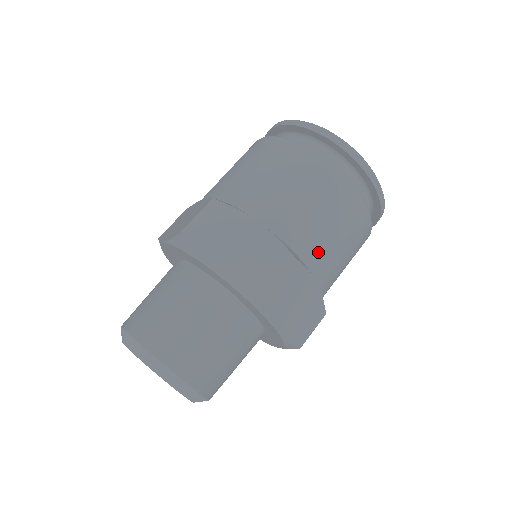
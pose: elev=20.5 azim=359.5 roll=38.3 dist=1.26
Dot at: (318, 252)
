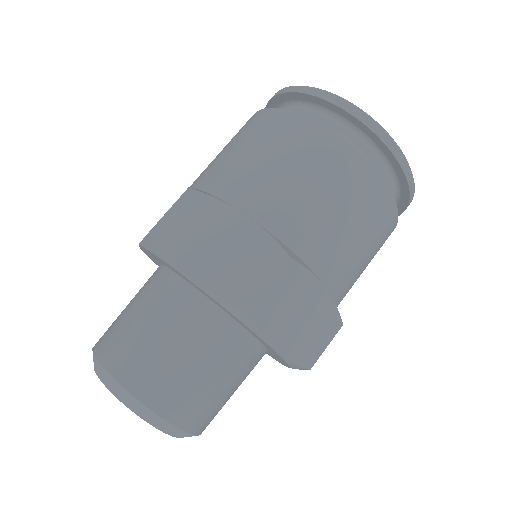
Dot at: occluded
